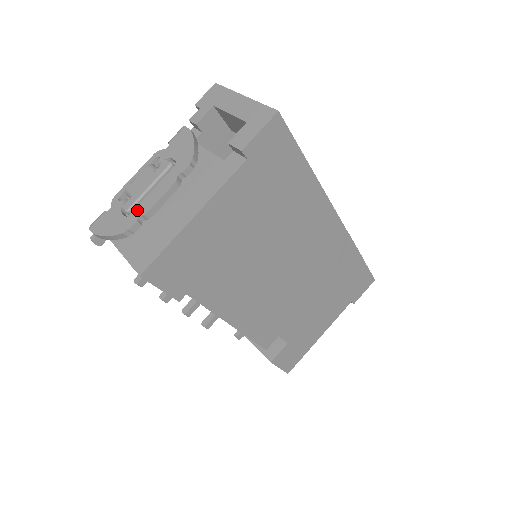
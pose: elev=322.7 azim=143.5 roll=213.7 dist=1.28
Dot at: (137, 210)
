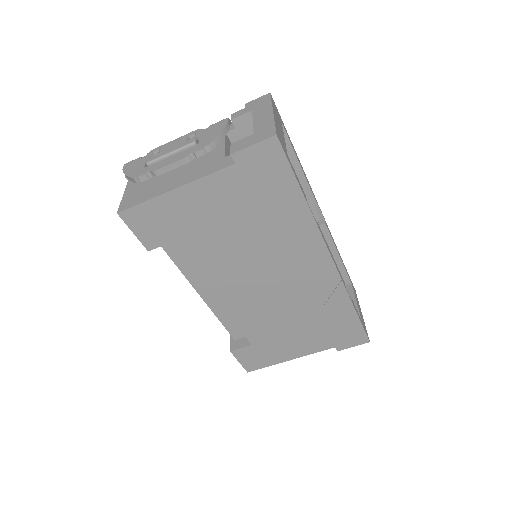
Dot at: (152, 166)
